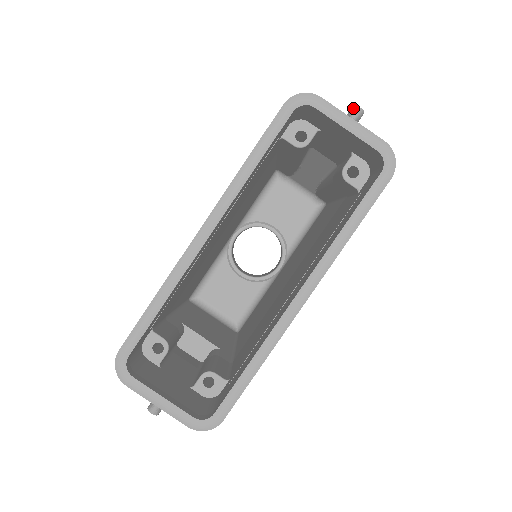
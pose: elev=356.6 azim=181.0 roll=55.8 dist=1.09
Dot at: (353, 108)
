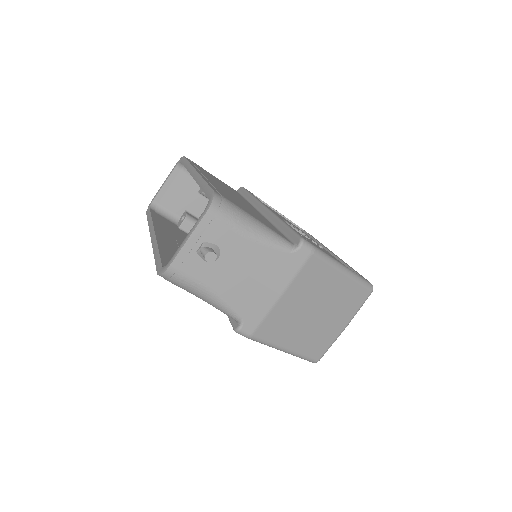
Dot at: occluded
